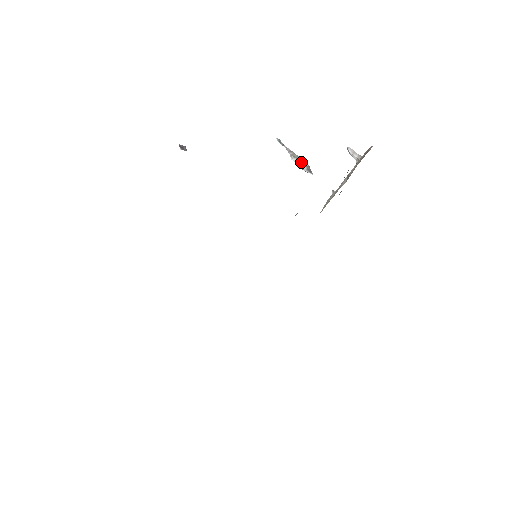
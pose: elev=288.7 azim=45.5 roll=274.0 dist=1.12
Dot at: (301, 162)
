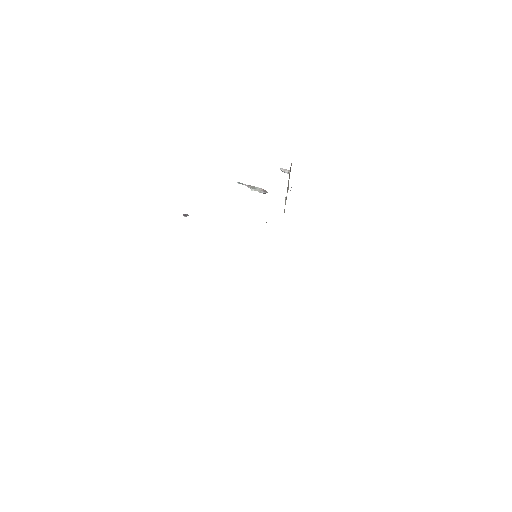
Dot at: (258, 189)
